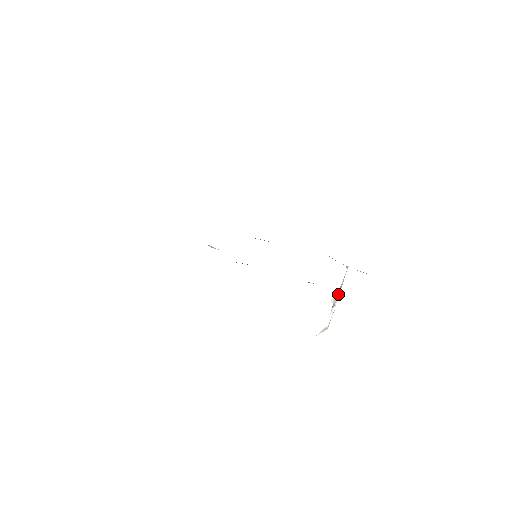
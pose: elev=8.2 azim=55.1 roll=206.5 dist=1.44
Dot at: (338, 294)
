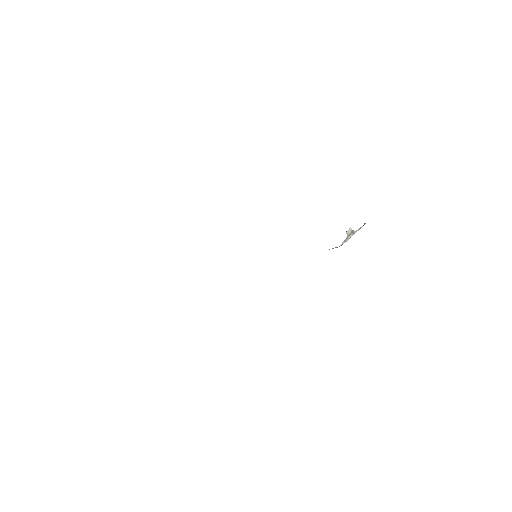
Dot at: (353, 234)
